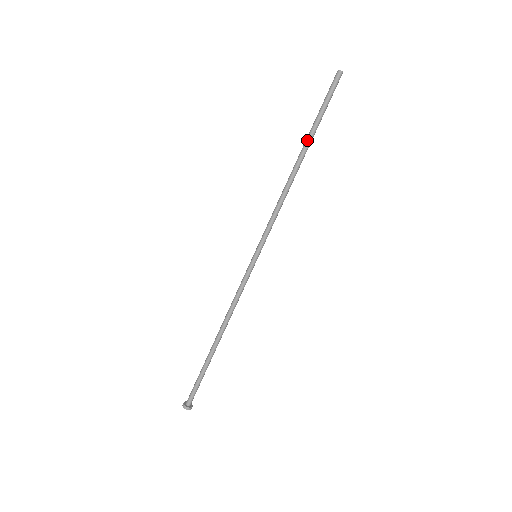
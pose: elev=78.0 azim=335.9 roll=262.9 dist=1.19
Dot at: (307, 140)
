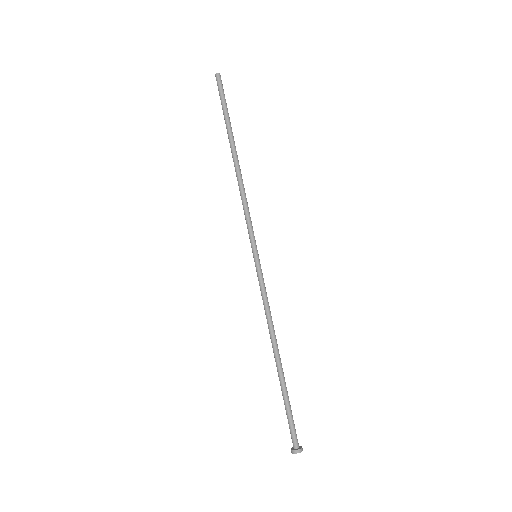
Dot at: (229, 137)
